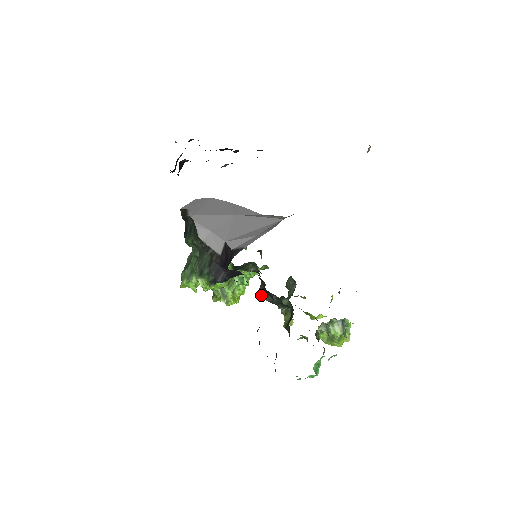
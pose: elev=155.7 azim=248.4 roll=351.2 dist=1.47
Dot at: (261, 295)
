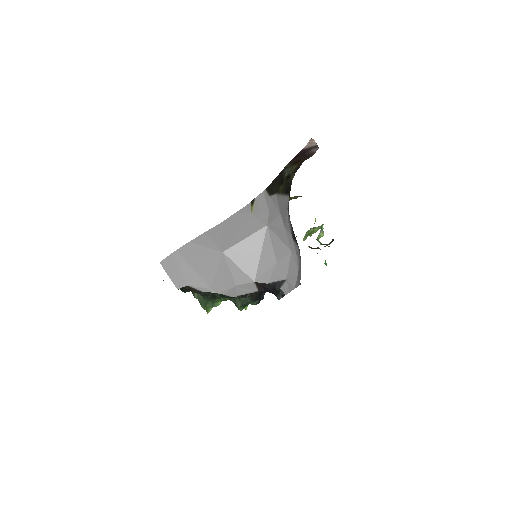
Dot at: occluded
